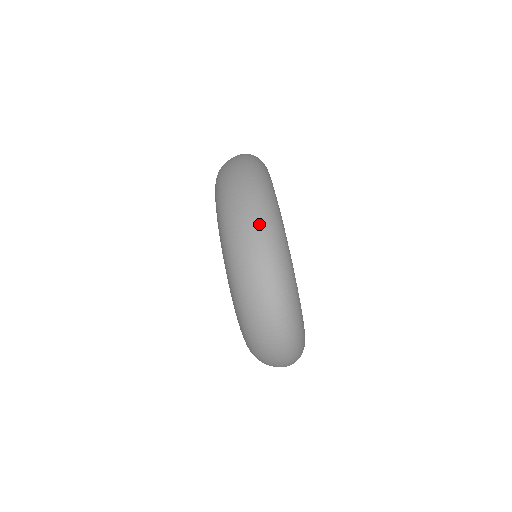
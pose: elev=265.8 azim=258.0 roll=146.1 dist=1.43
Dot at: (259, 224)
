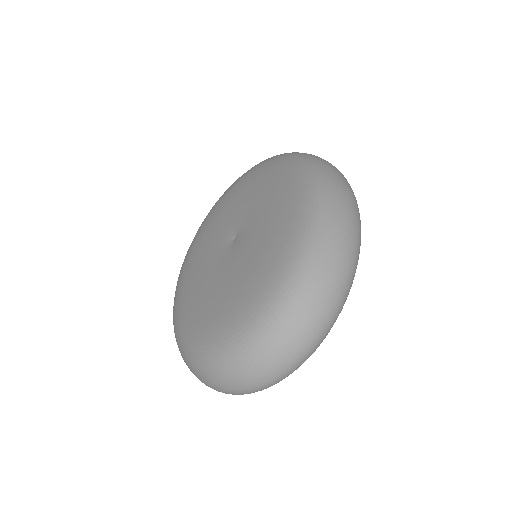
Dot at: (347, 278)
